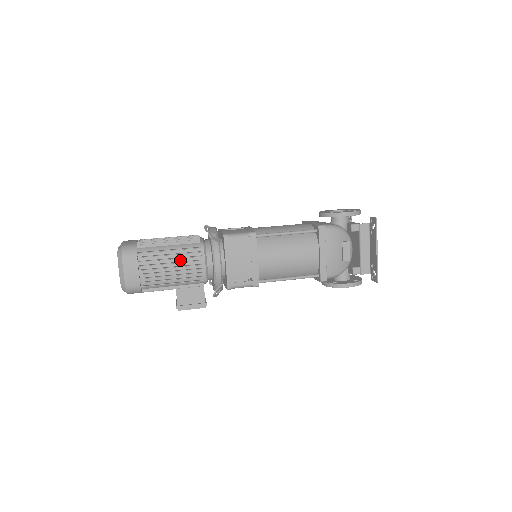
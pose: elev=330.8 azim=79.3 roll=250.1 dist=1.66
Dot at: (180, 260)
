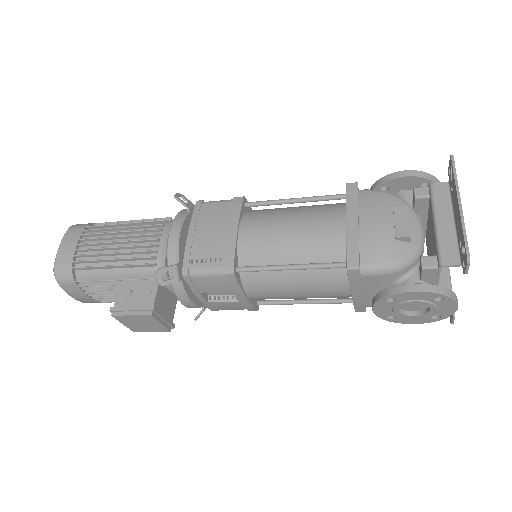
Dot at: (133, 235)
